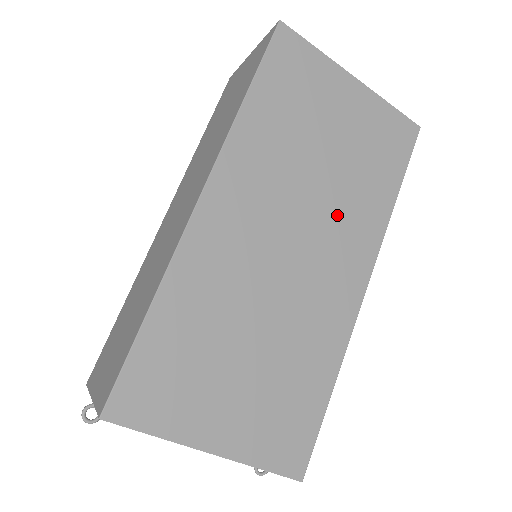
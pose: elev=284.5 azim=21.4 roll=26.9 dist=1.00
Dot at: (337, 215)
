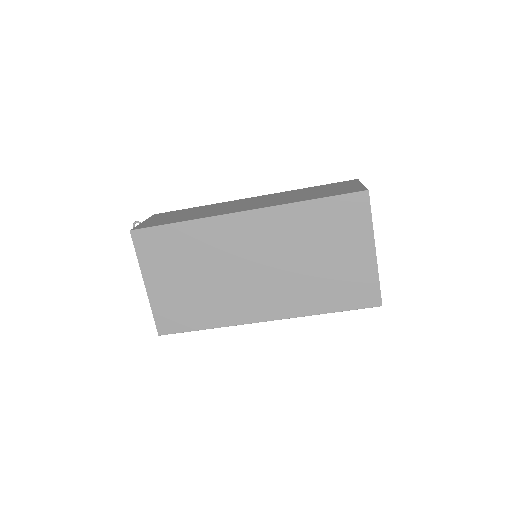
Dot at: (290, 284)
